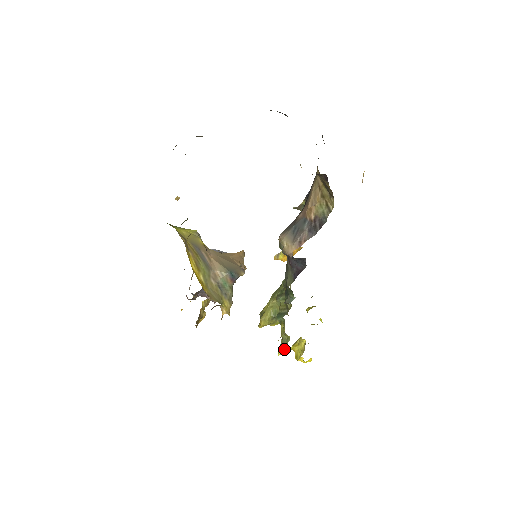
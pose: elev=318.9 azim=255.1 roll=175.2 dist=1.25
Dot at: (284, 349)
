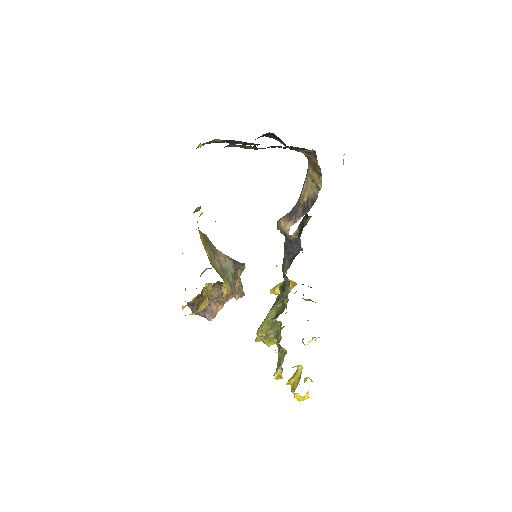
Dot at: (280, 369)
